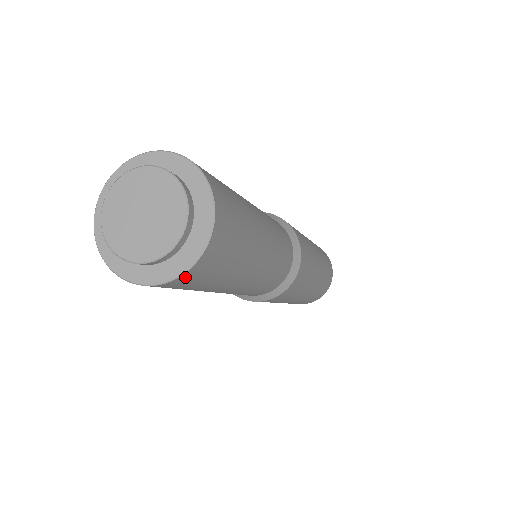
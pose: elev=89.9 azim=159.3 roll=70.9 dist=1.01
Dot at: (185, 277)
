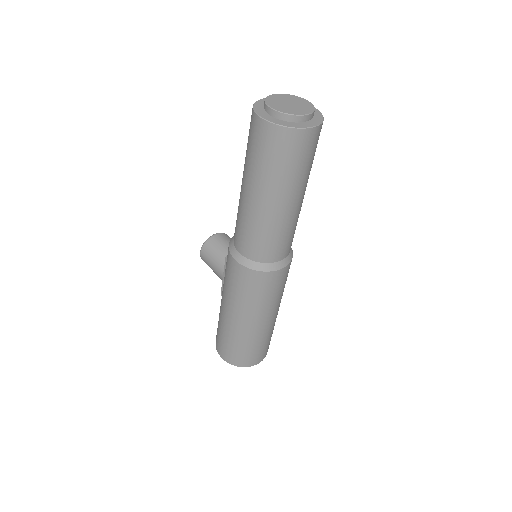
Dot at: (289, 133)
